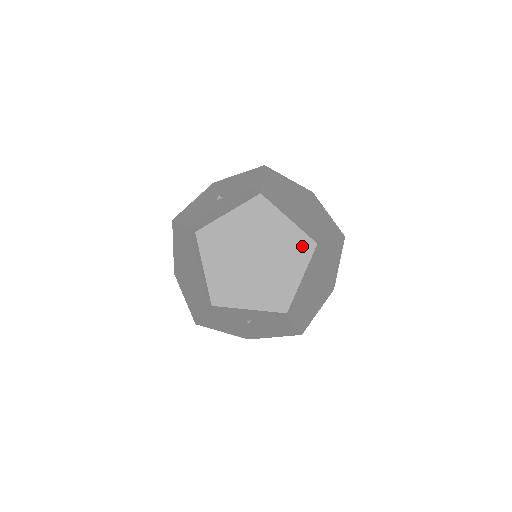
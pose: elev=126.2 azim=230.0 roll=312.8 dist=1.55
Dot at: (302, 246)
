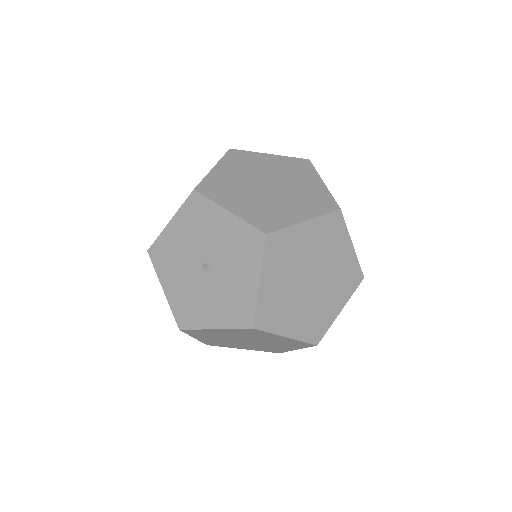
Dot at: (333, 225)
